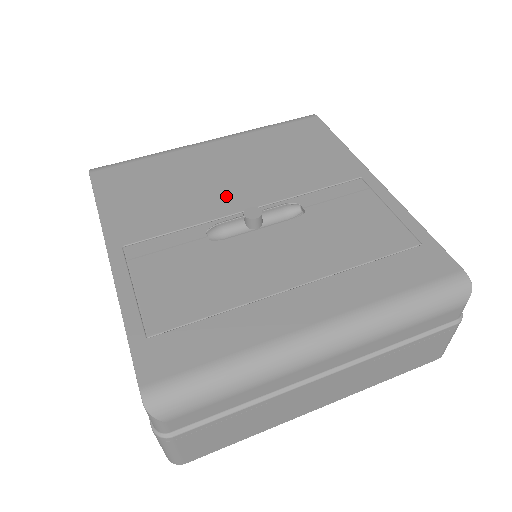
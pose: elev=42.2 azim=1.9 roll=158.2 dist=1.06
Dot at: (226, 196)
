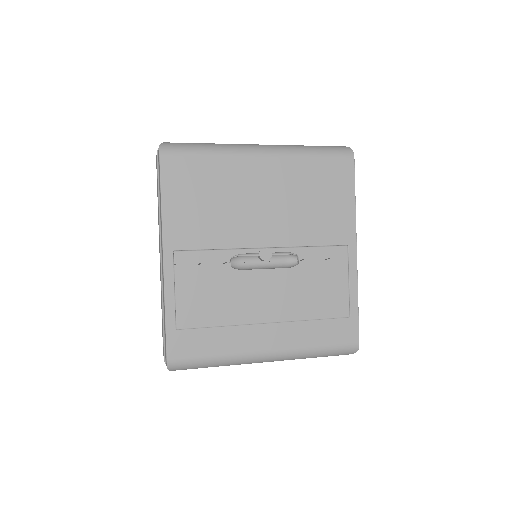
Dot at: (254, 227)
